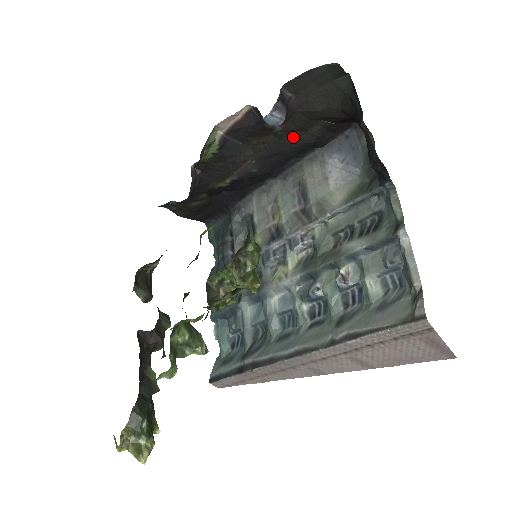
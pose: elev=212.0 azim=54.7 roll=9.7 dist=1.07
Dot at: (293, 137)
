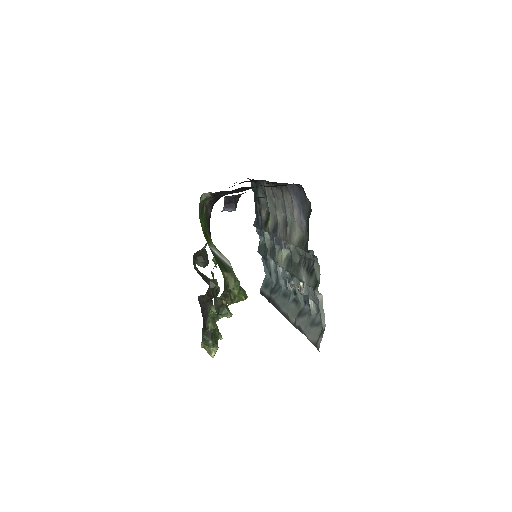
Dot at: occluded
